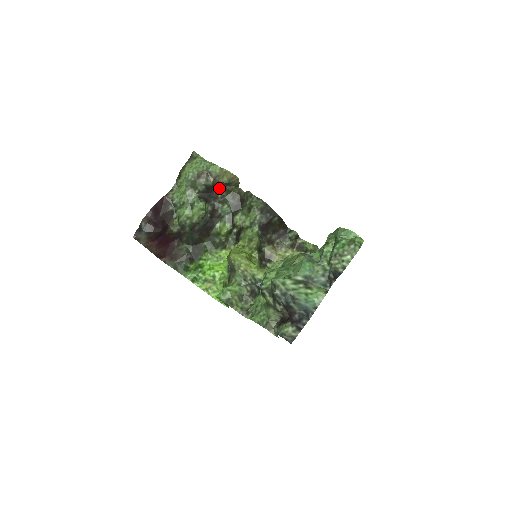
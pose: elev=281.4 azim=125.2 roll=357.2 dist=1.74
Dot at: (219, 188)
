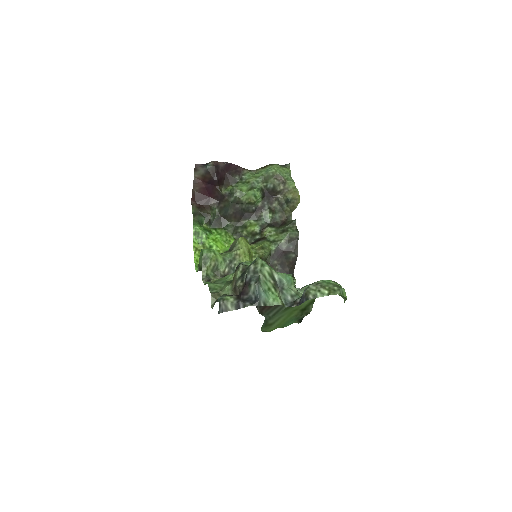
Dot at: (280, 199)
